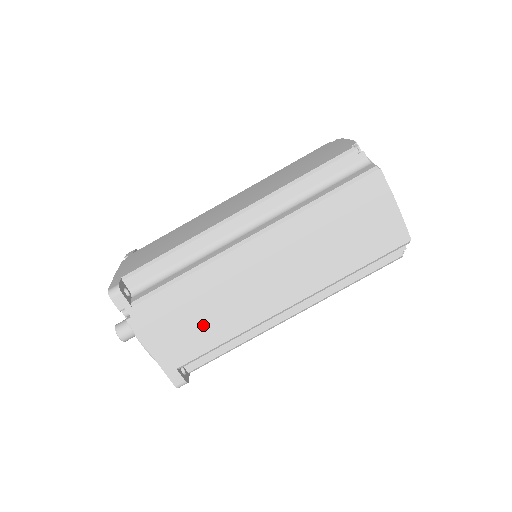
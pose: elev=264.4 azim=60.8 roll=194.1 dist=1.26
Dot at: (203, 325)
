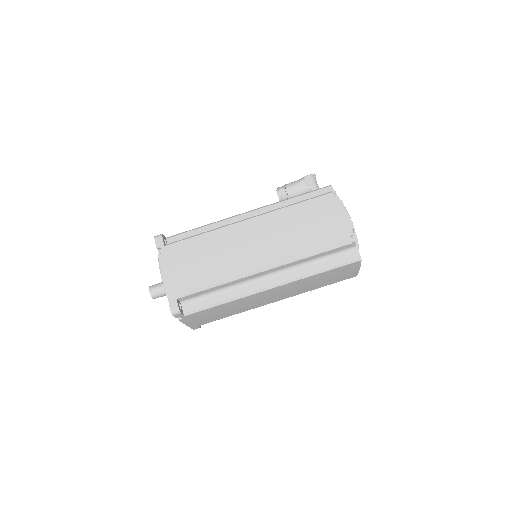
Dot at: (223, 314)
